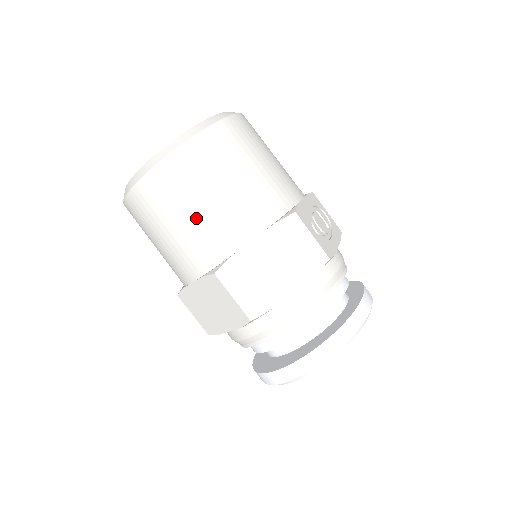
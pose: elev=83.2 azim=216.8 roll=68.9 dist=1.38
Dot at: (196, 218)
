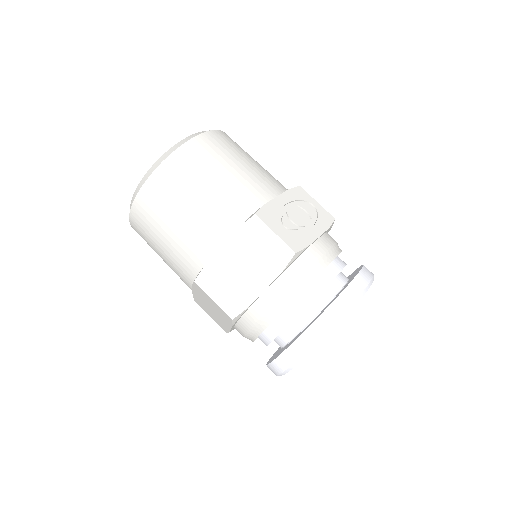
Dot at: (174, 235)
